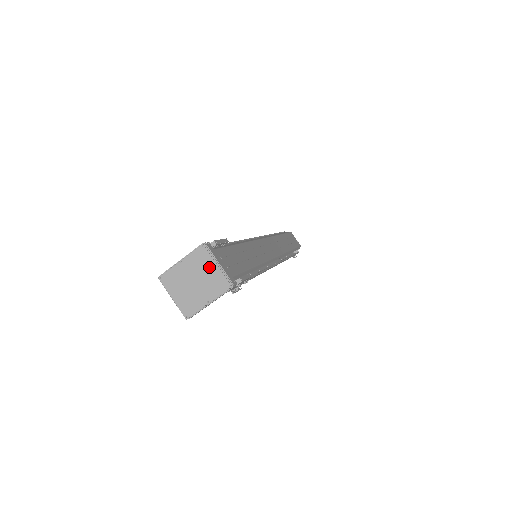
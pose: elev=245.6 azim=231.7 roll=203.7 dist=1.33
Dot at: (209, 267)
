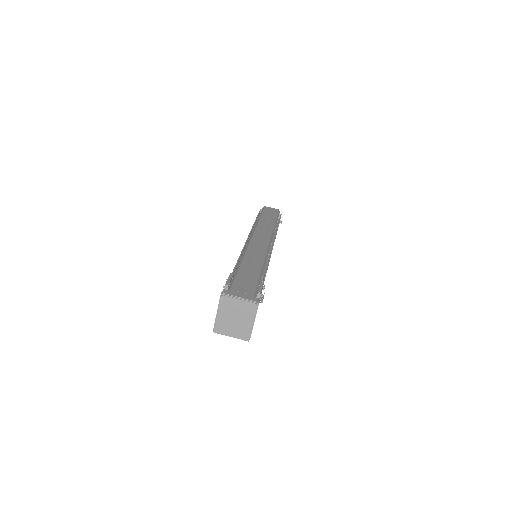
Dot at: (236, 304)
